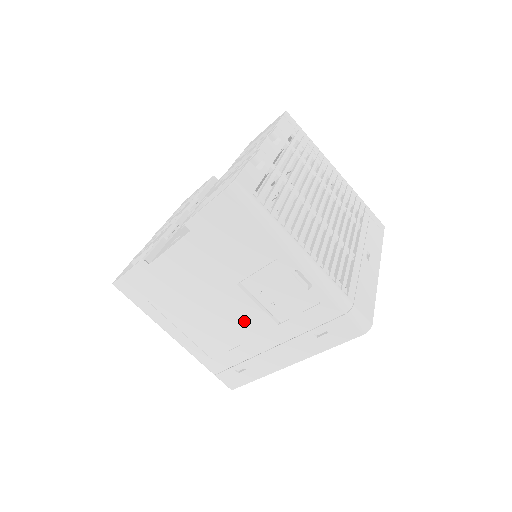
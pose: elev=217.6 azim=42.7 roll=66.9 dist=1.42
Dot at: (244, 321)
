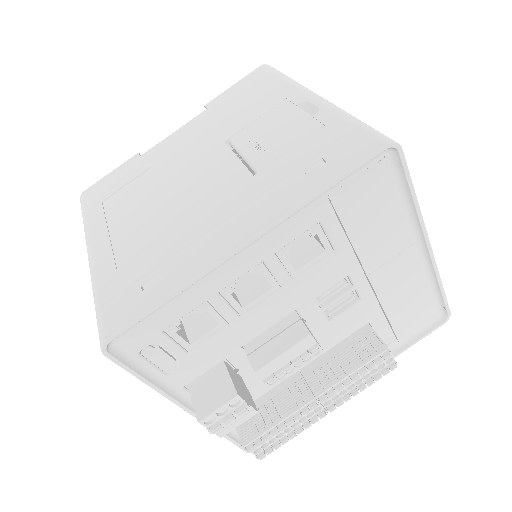
Dot at: (207, 187)
